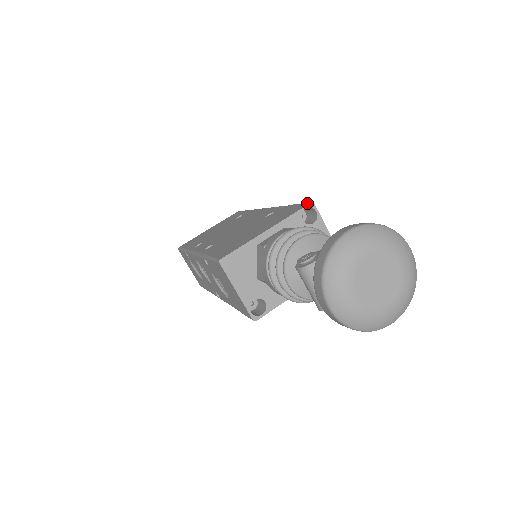
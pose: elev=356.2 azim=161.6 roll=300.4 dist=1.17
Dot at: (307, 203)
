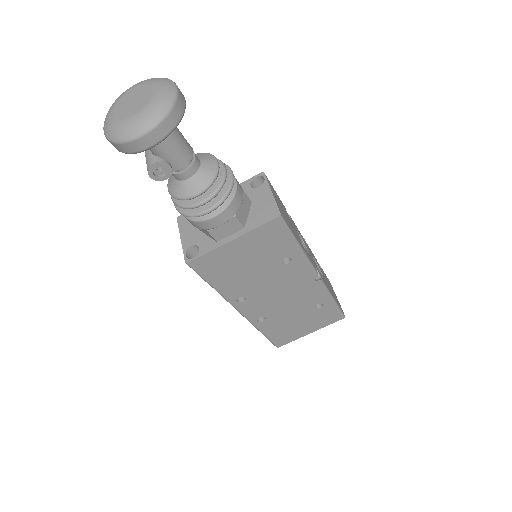
Dot at: occluded
